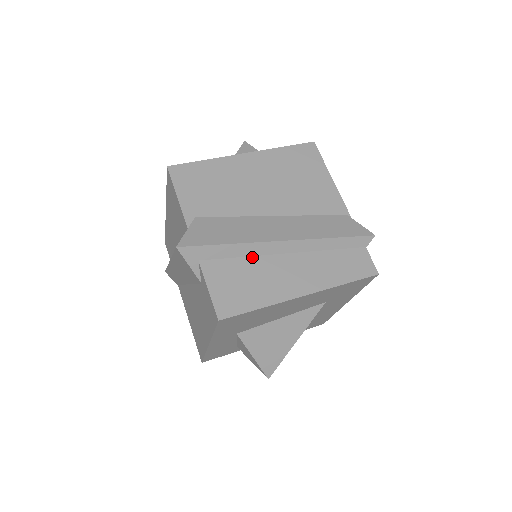
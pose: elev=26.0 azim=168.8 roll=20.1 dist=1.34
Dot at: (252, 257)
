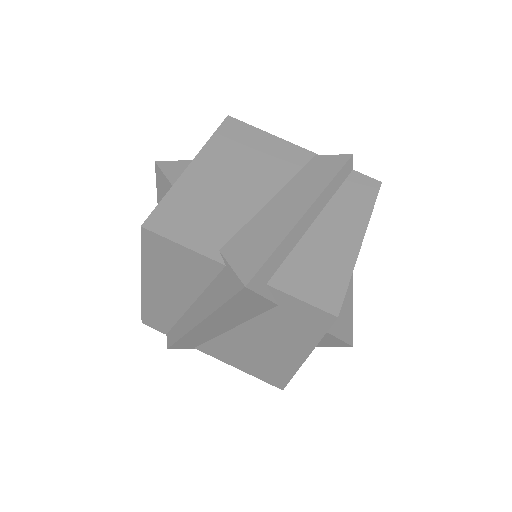
Dot at: (298, 244)
